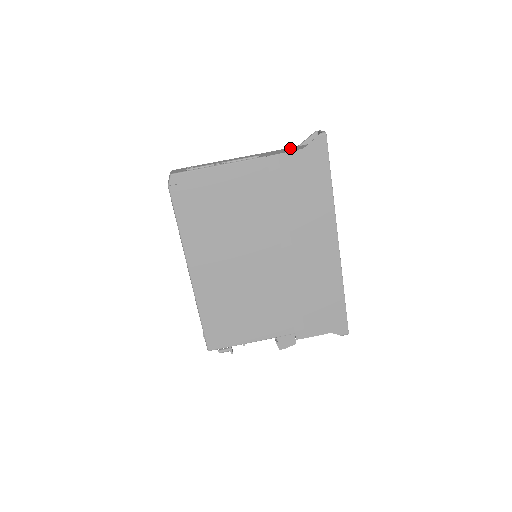
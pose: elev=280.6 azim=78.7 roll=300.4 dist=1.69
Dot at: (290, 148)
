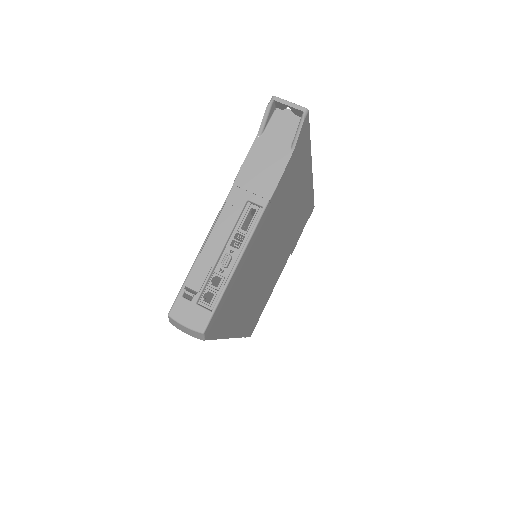
Dot at: (260, 152)
